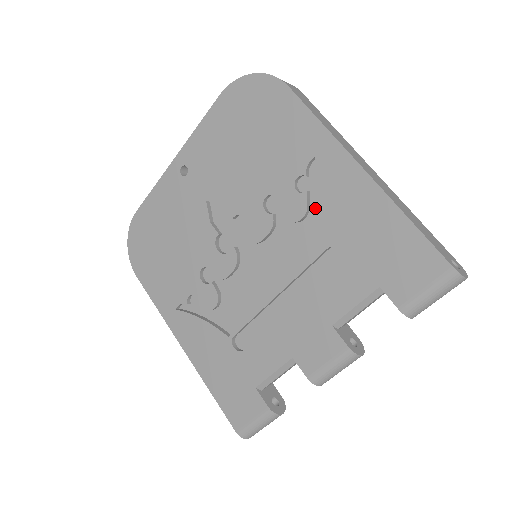
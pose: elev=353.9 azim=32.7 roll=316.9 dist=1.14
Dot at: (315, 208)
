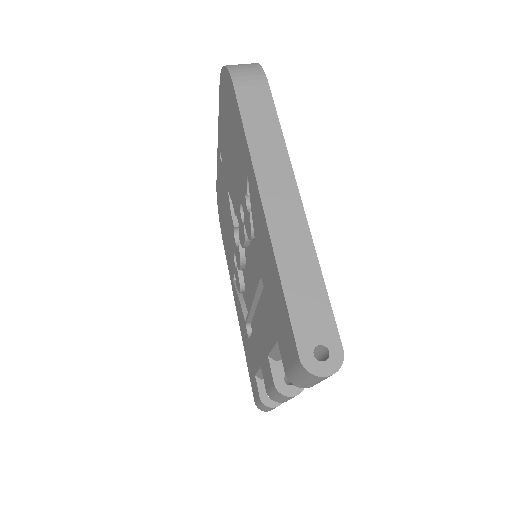
Dot at: occluded
